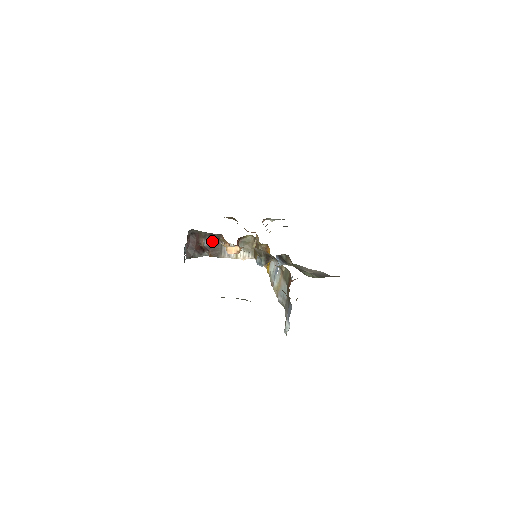
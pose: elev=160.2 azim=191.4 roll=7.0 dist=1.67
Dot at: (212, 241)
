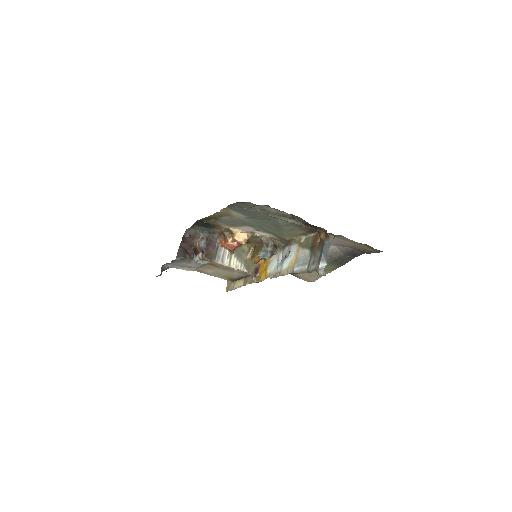
Dot at: (209, 243)
